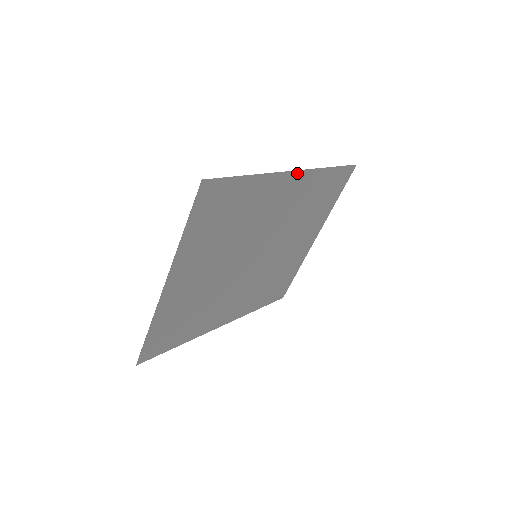
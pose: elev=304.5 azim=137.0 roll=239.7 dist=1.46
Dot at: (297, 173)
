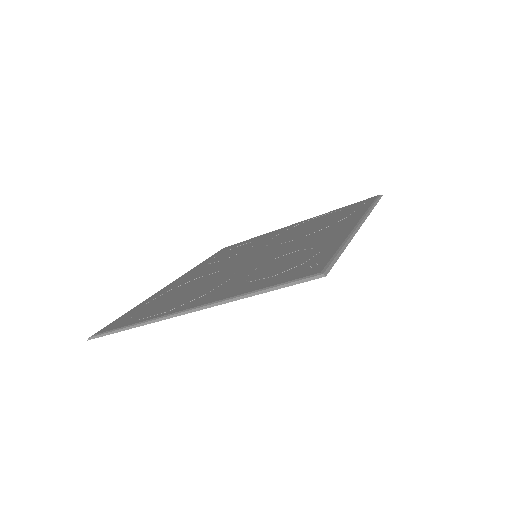
Dot at: (359, 223)
